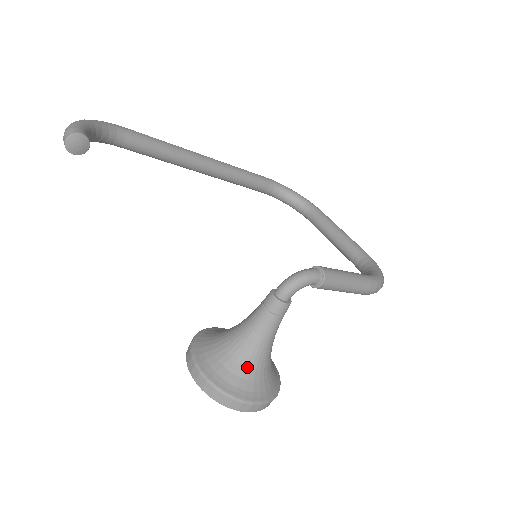
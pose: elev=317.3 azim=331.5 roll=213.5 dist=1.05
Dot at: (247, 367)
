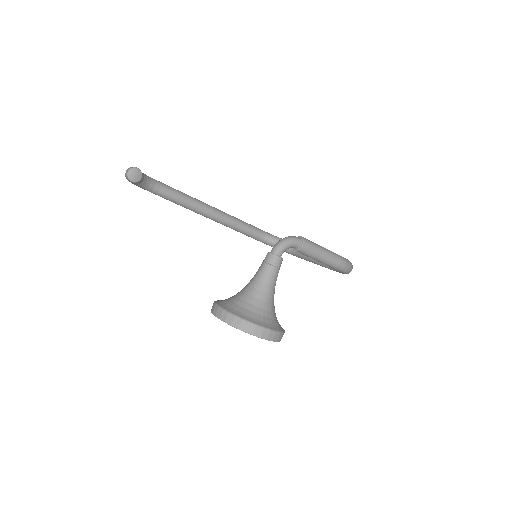
Dot at: (257, 305)
